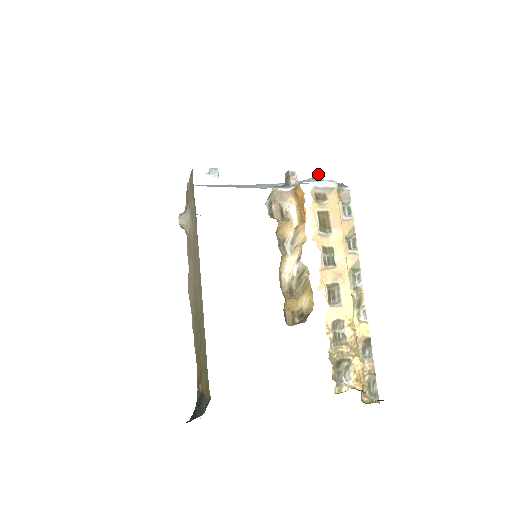
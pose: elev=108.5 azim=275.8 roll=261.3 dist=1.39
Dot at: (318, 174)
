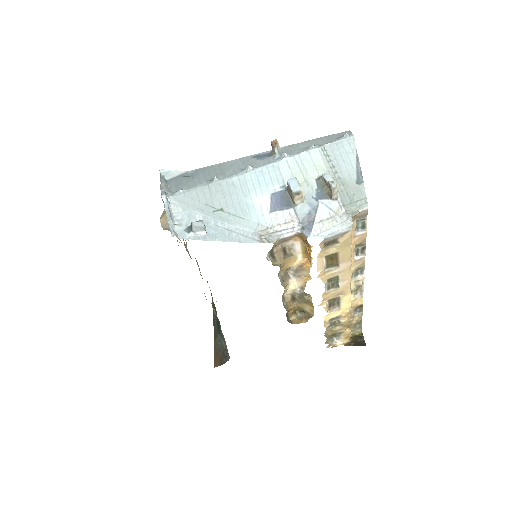
Dot at: (331, 190)
